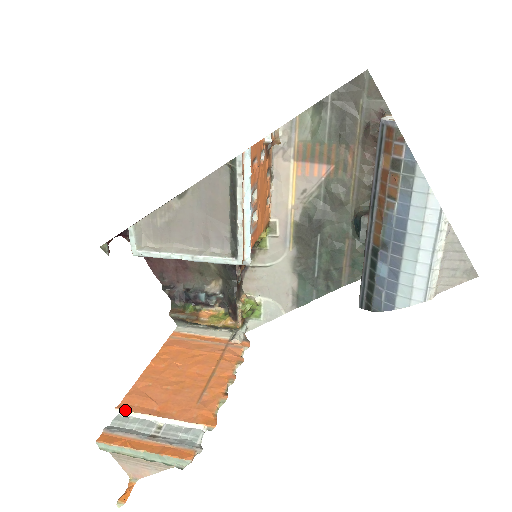
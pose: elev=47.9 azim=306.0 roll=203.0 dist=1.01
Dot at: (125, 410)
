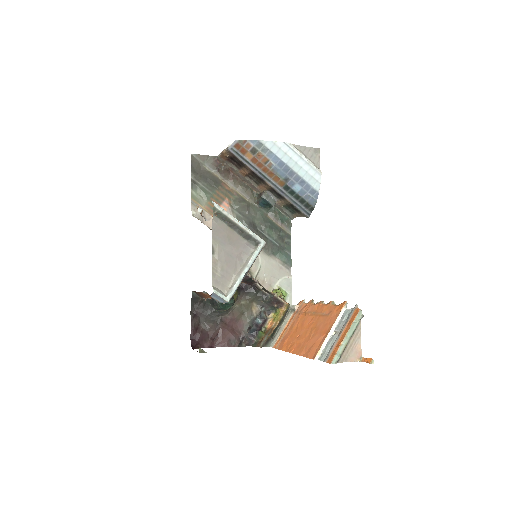
Dot at: (317, 353)
